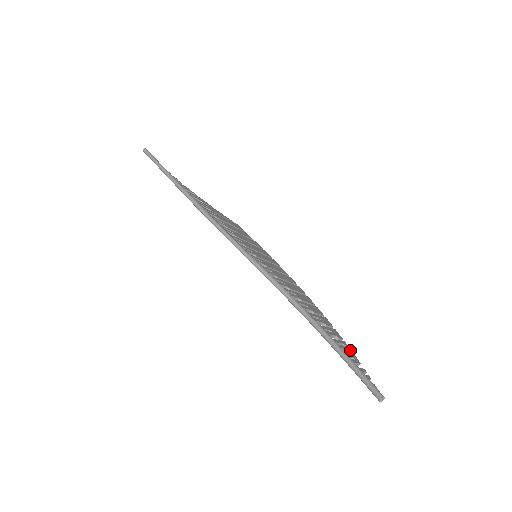
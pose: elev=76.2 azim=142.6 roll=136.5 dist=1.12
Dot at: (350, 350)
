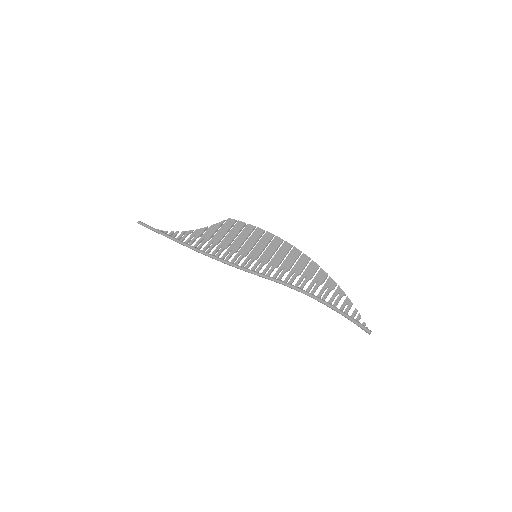
Dot at: (343, 294)
